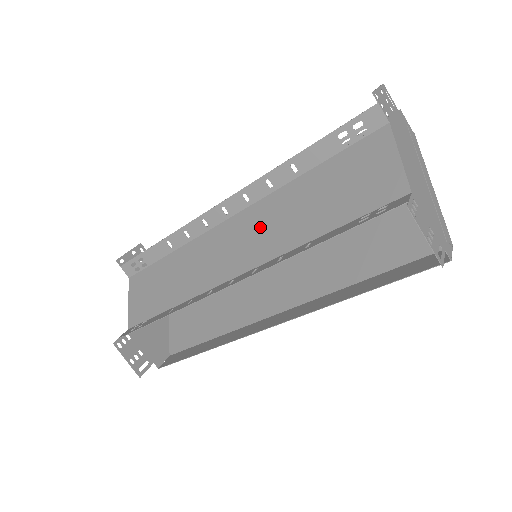
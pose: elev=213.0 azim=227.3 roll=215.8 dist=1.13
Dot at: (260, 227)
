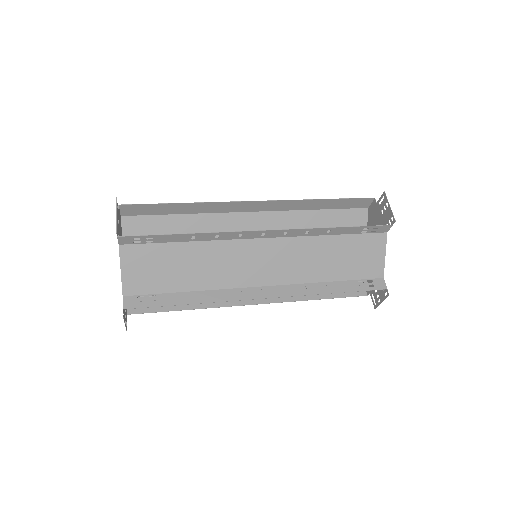
Dot at: (289, 258)
